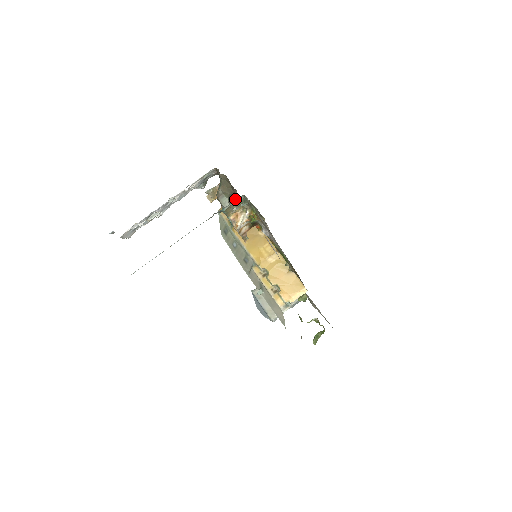
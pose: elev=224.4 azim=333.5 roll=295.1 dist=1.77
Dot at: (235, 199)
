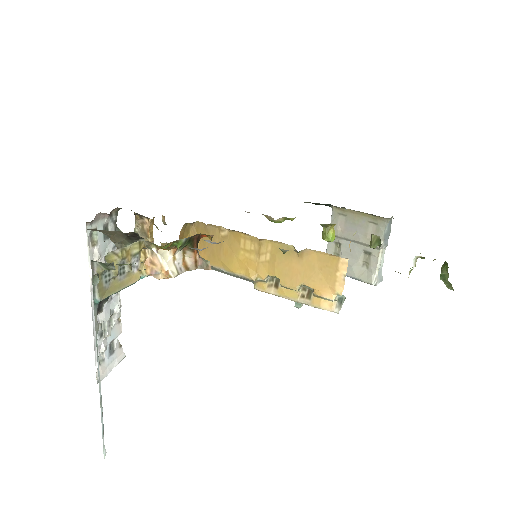
Dot at: (137, 238)
